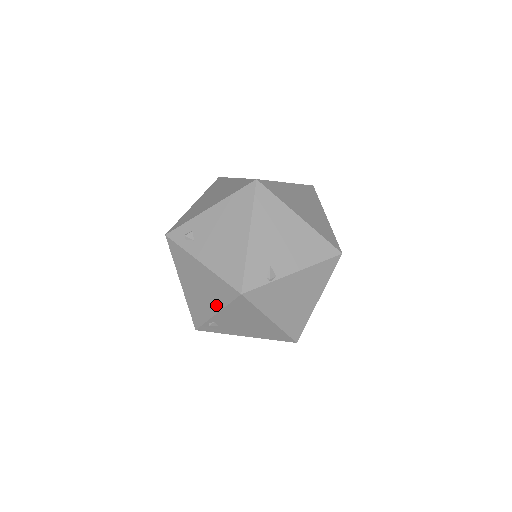
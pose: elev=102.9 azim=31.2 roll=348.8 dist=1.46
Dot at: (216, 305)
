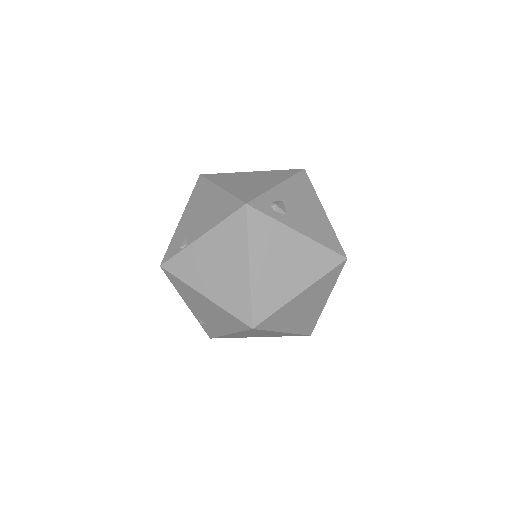
Dot at: occluded
